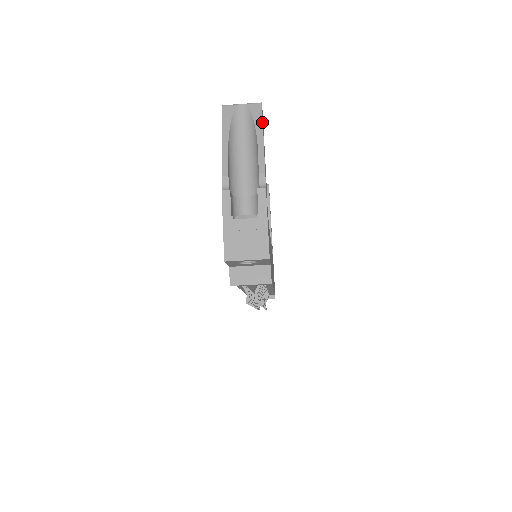
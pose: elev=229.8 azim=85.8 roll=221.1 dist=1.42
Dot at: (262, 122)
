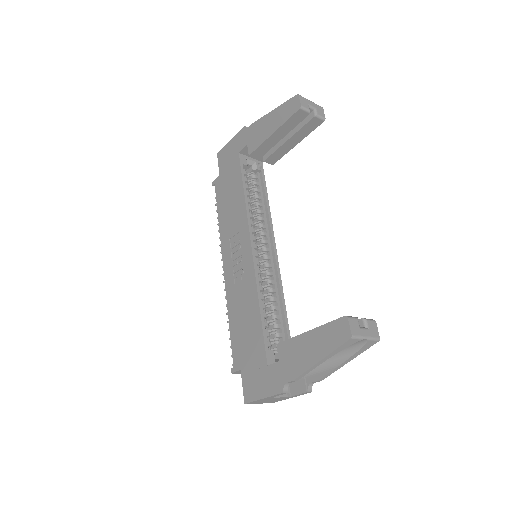
Dot at: occluded
